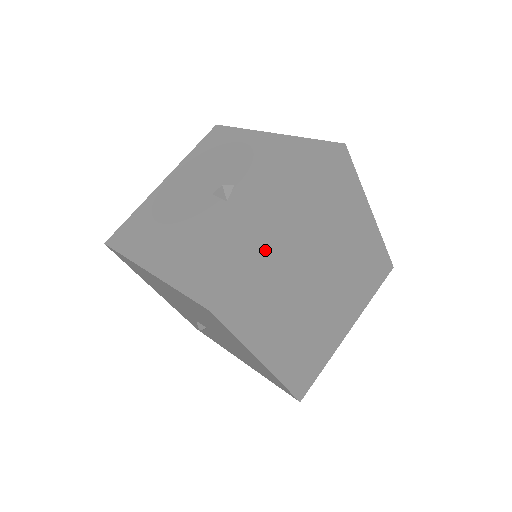
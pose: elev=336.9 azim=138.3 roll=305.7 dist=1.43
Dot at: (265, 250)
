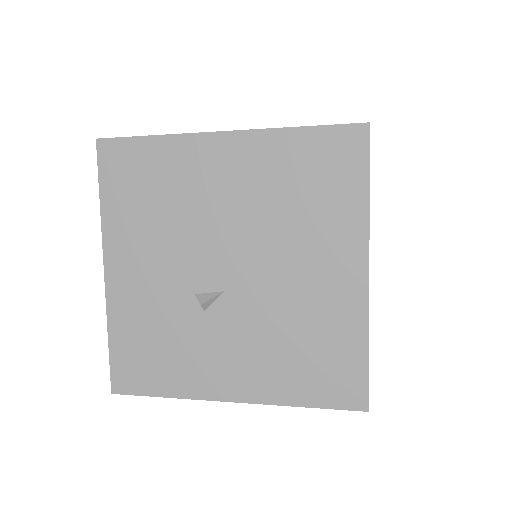
Dot at: occluded
